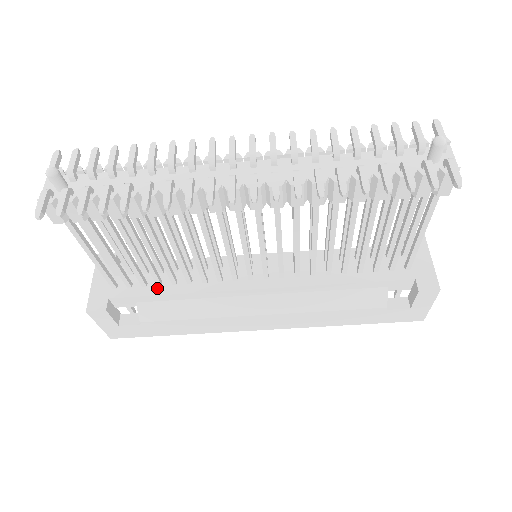
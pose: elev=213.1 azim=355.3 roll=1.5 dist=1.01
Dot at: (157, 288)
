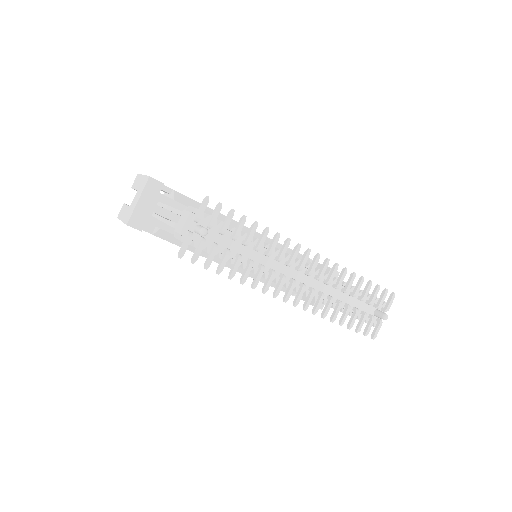
Dot at: occluded
